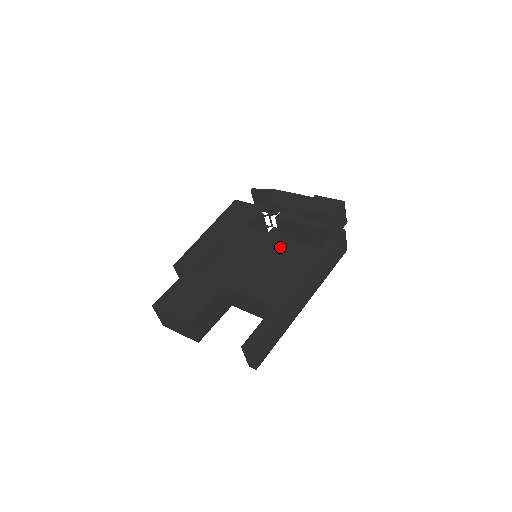
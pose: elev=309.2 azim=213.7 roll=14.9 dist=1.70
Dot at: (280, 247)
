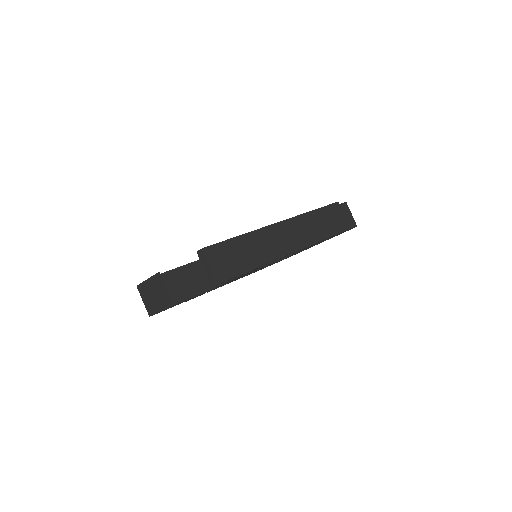
Dot at: occluded
